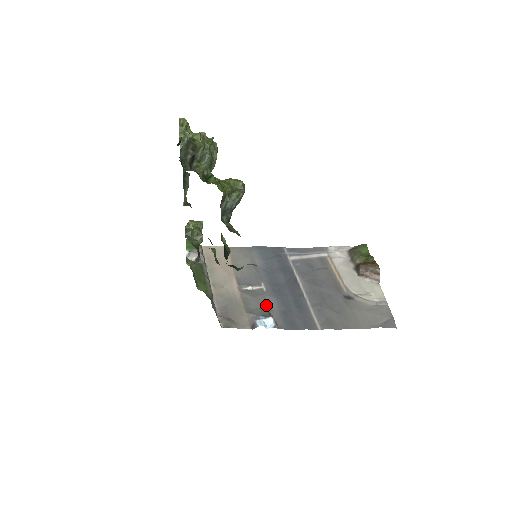
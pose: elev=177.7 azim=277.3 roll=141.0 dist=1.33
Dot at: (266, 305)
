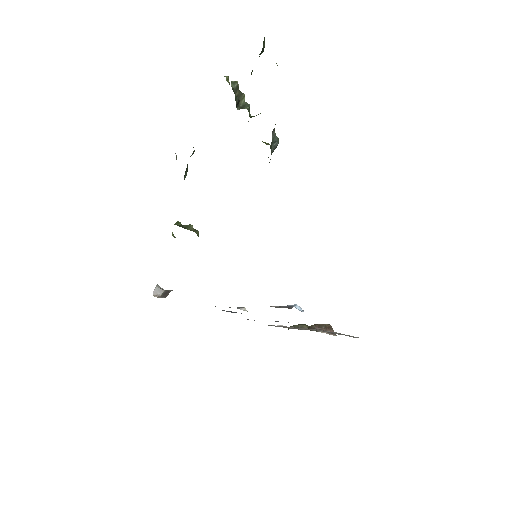
Dot at: occluded
